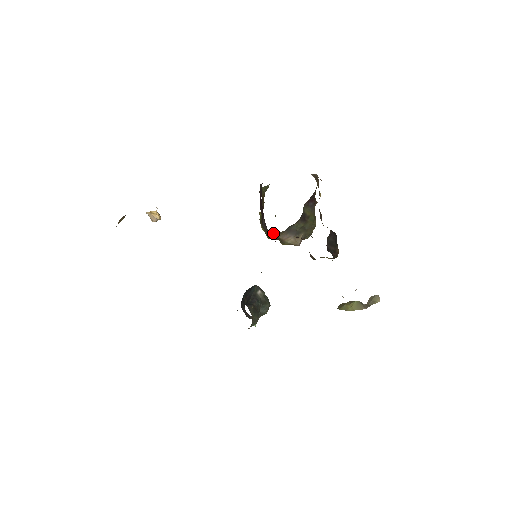
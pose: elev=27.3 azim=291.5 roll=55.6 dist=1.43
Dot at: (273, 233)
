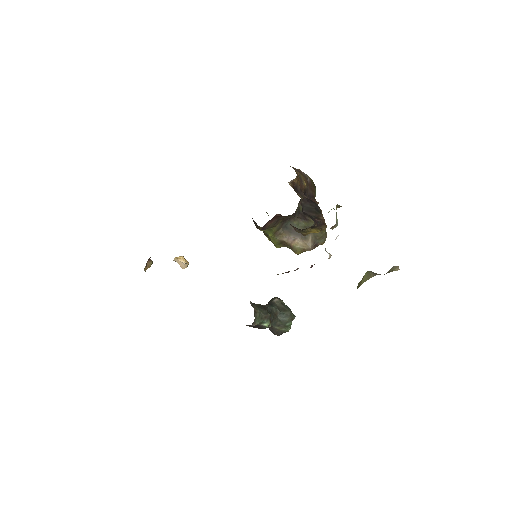
Dot at: (270, 232)
